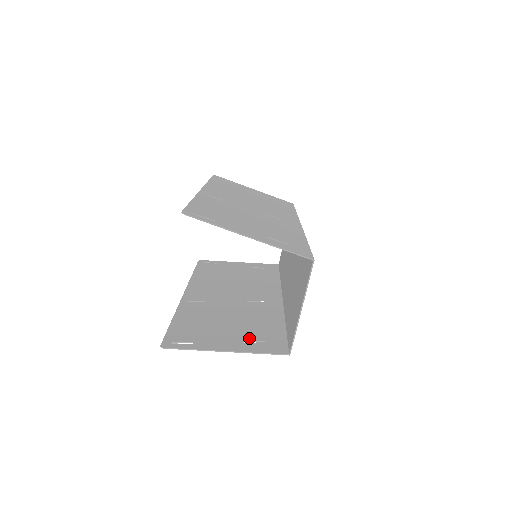
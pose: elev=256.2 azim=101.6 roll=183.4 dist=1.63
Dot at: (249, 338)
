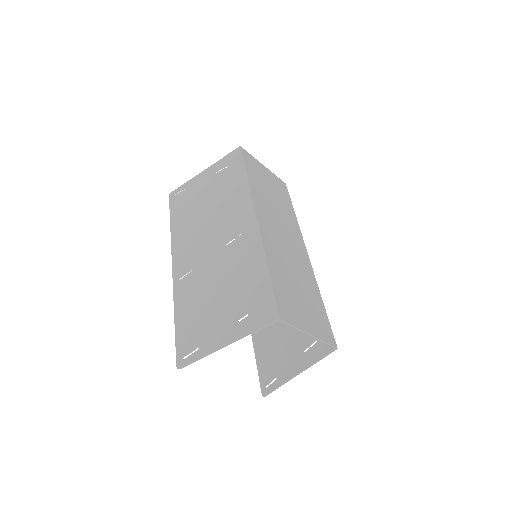
Dot at: (305, 344)
